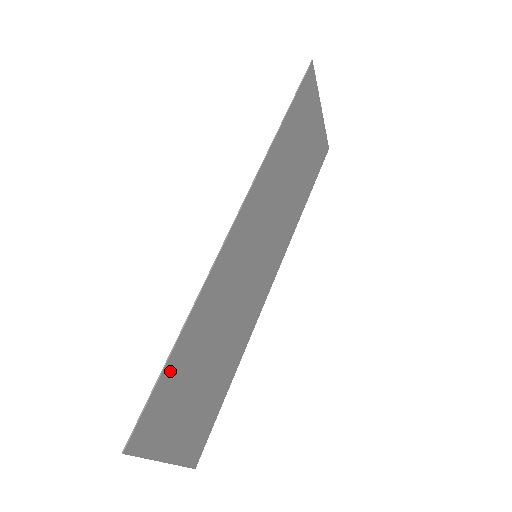
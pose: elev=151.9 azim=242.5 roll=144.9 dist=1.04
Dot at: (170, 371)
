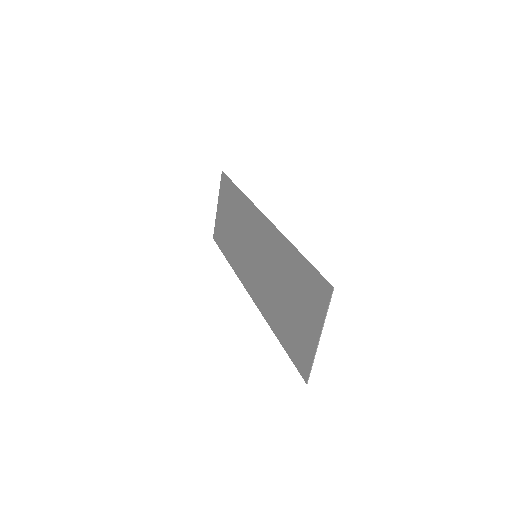
Dot at: (305, 267)
